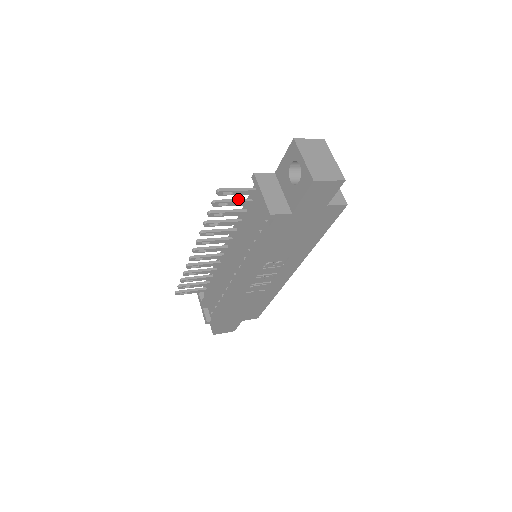
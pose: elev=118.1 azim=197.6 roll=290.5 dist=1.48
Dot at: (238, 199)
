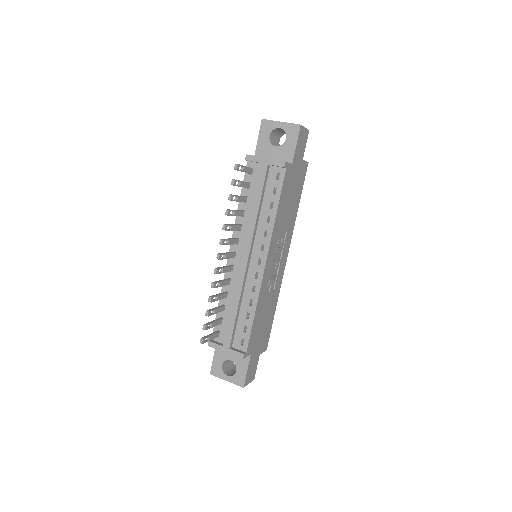
Dot at: (243, 181)
